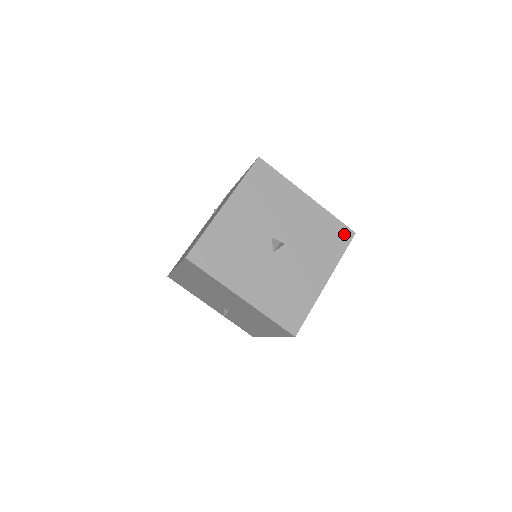
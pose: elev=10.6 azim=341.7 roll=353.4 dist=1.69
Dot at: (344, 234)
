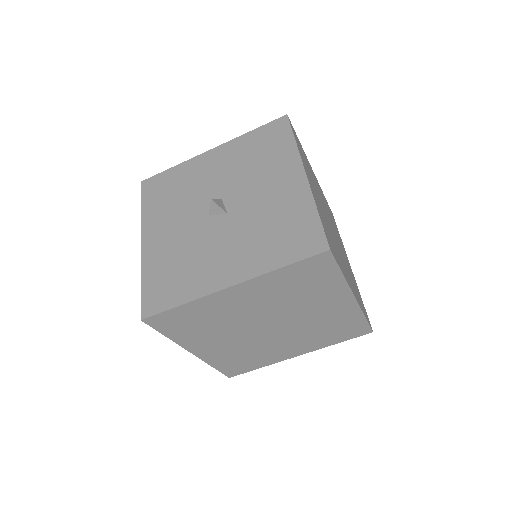
Dot at: (311, 241)
